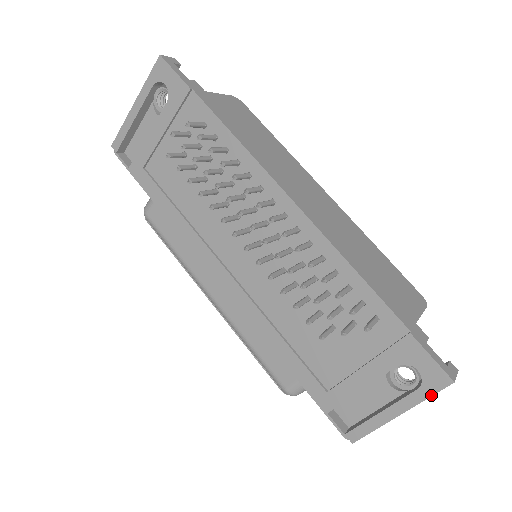
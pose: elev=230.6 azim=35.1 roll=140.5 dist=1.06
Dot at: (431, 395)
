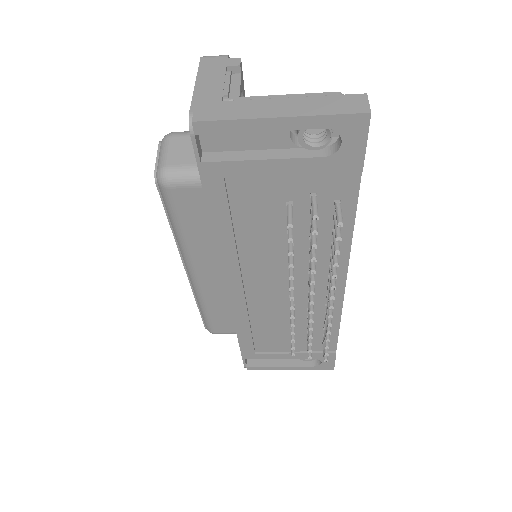
Dot at: occluded
